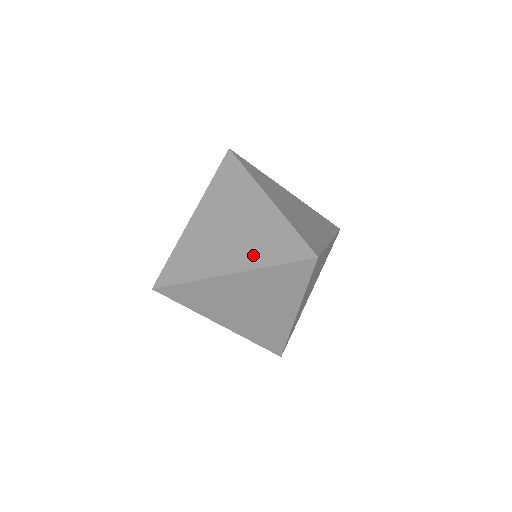
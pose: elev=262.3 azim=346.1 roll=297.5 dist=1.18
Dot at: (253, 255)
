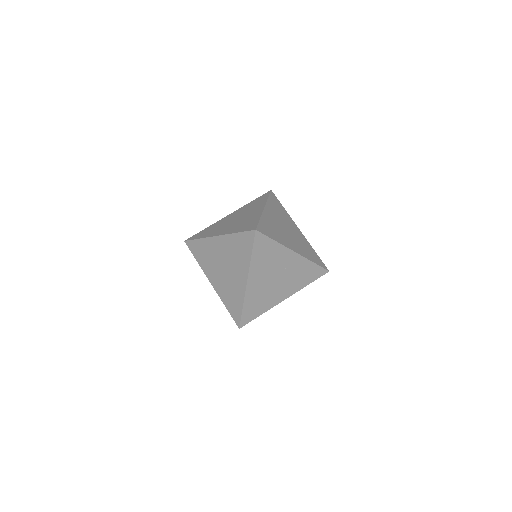
Dot at: (233, 229)
